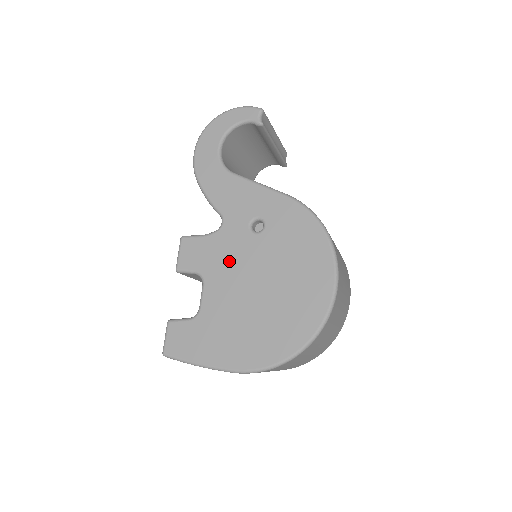
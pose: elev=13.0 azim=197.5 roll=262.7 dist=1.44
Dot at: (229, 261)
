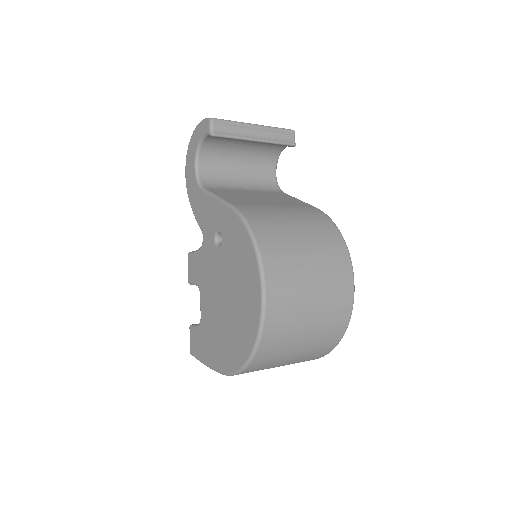
Dot at: (208, 274)
